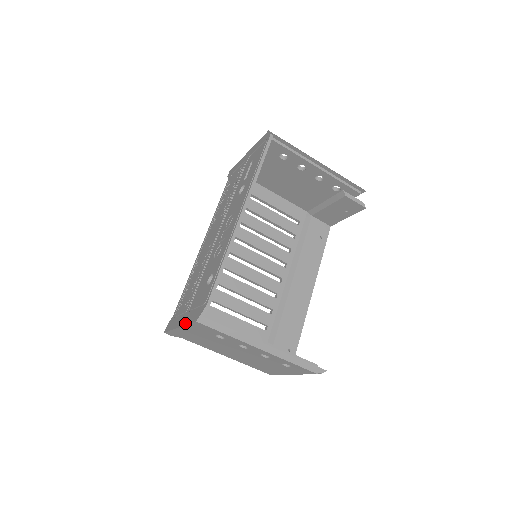
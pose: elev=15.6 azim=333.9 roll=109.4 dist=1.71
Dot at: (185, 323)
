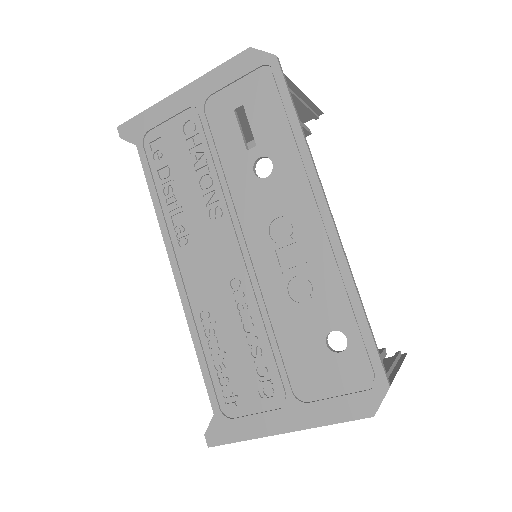
Dot at: (315, 424)
